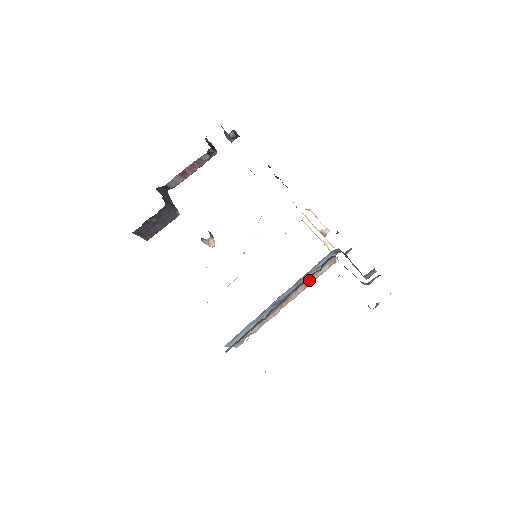
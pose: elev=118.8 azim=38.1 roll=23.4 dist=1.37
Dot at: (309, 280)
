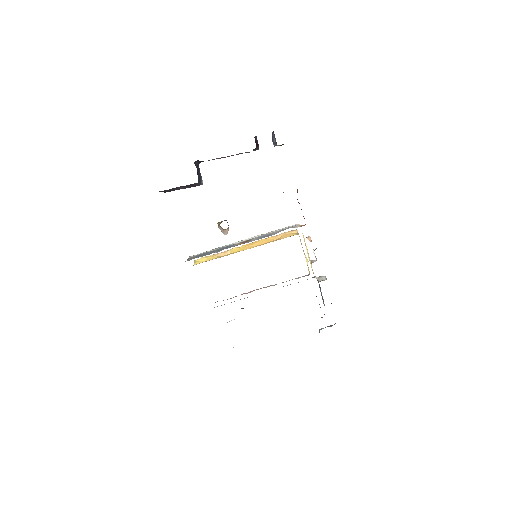
Dot at: occluded
